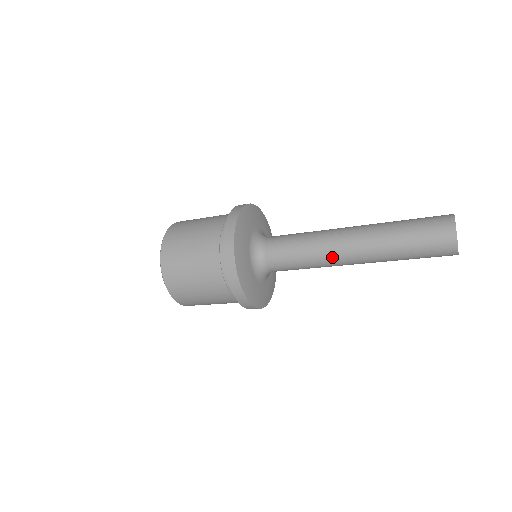
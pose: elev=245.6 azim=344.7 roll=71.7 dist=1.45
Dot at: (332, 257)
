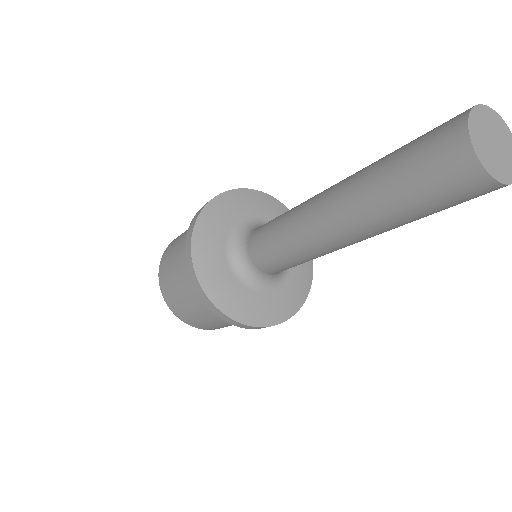
Dot at: (325, 250)
